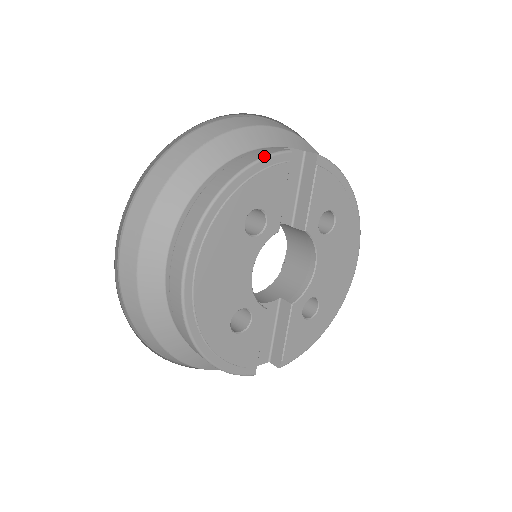
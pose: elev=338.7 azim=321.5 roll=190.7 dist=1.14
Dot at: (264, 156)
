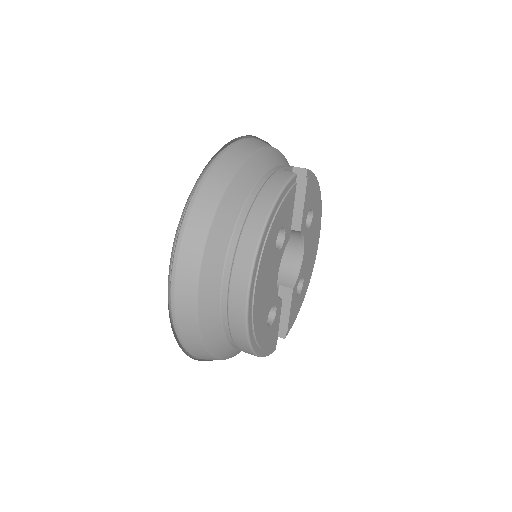
Dot at: (284, 185)
